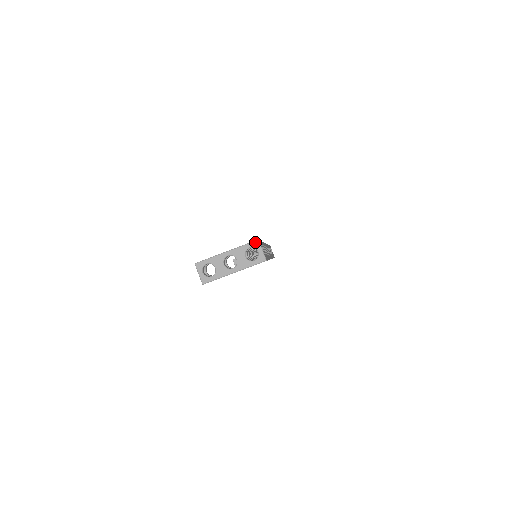
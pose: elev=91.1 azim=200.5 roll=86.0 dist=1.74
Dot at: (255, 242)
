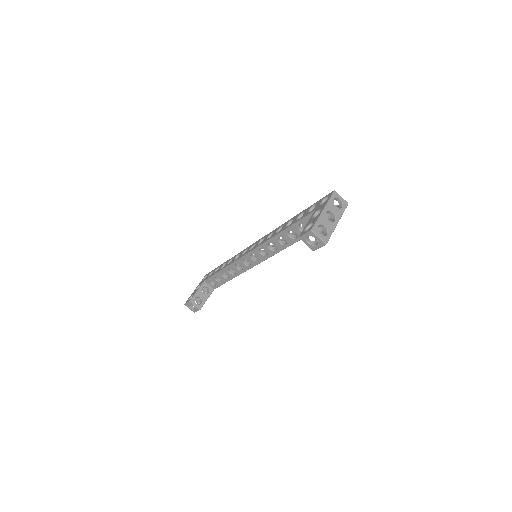
Dot at: (334, 193)
